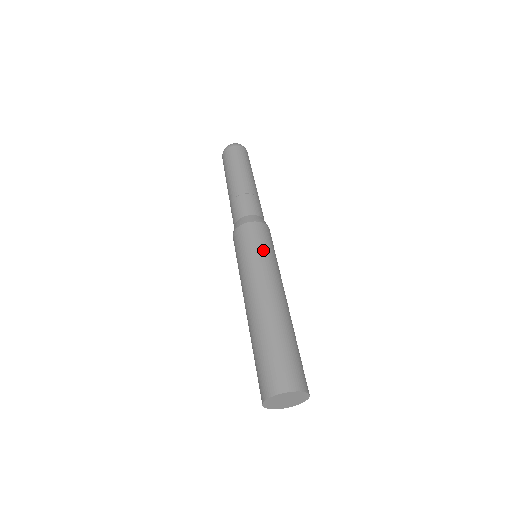
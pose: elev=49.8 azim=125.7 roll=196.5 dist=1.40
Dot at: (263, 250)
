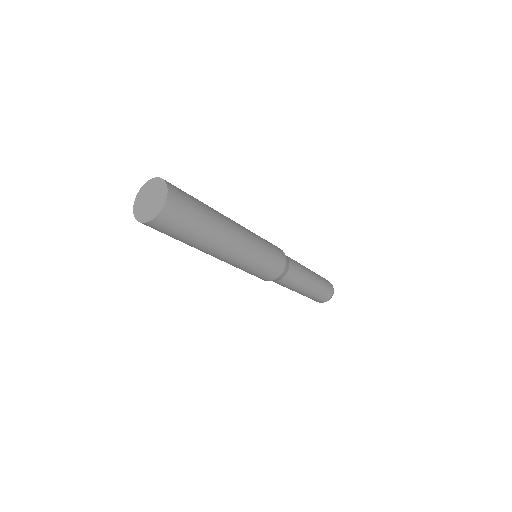
Dot at: occluded
